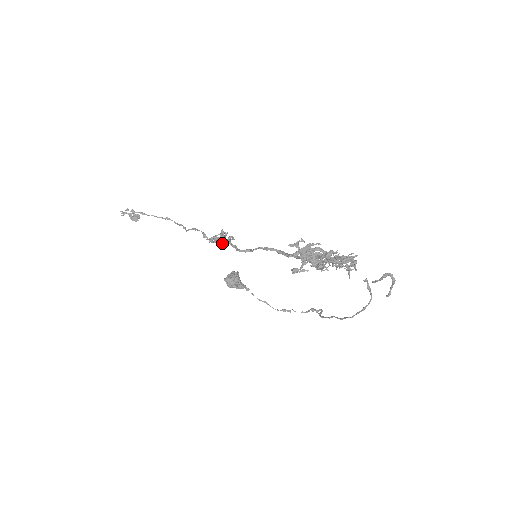
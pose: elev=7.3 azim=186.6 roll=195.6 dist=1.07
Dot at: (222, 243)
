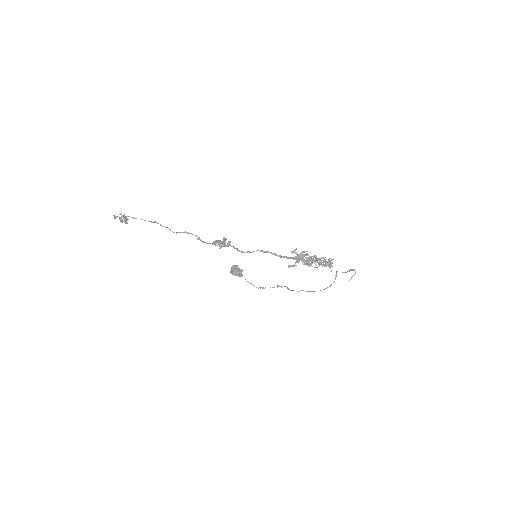
Dot at: (226, 246)
